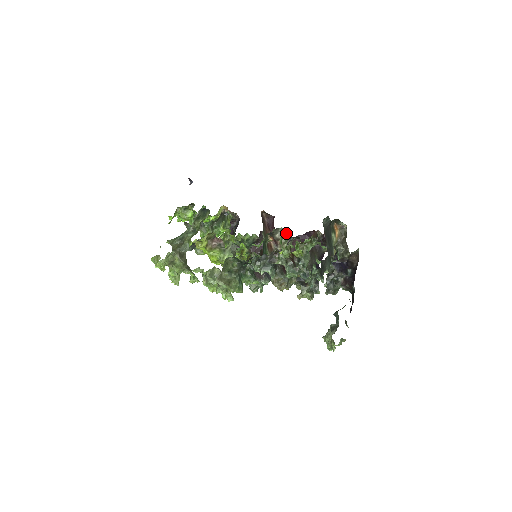
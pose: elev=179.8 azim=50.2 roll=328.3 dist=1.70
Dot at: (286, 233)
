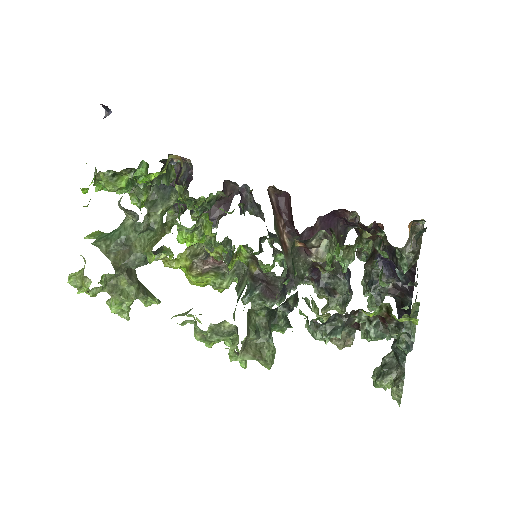
Dot at: (331, 239)
